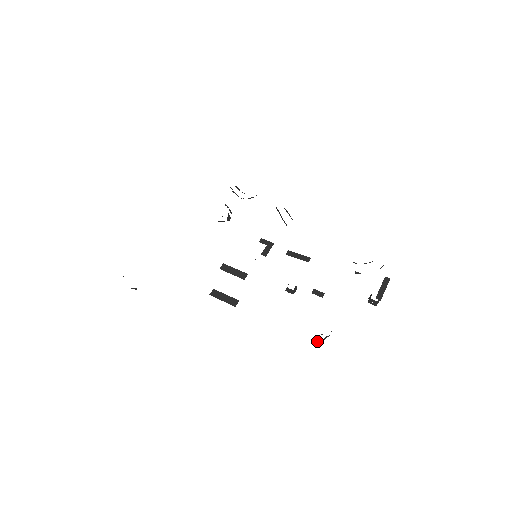
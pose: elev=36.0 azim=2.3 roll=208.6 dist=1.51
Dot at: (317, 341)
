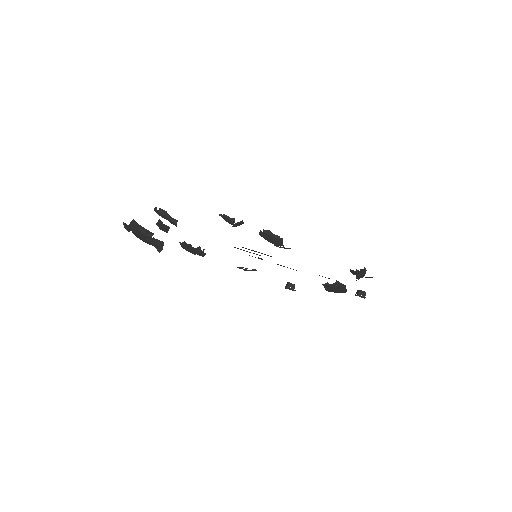
Dot at: (364, 268)
